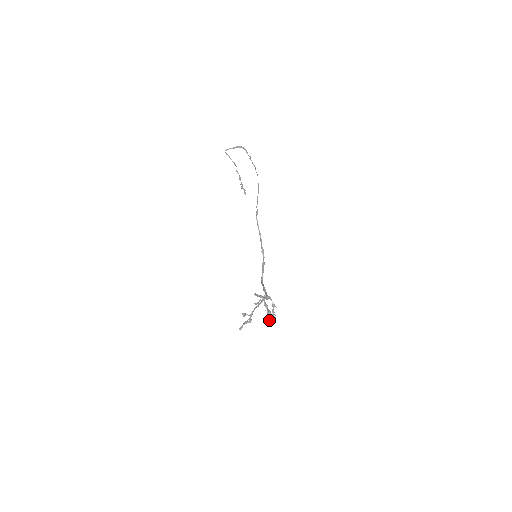
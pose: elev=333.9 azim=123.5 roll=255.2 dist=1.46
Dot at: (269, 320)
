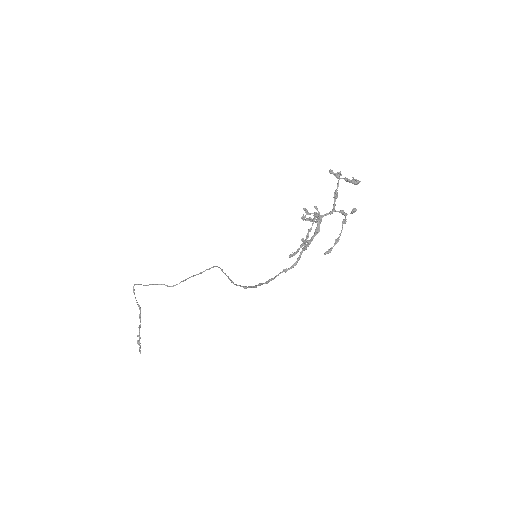
Dot at: occluded
